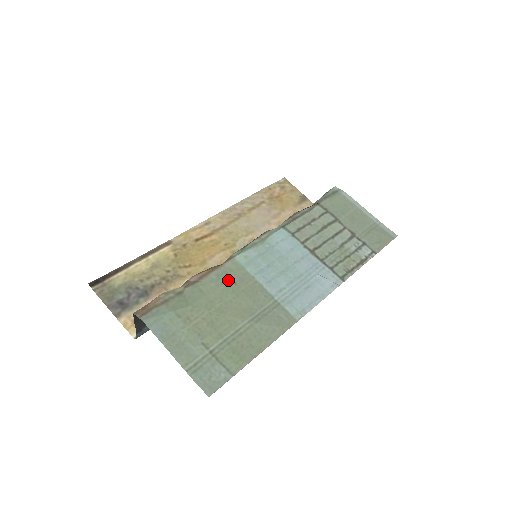
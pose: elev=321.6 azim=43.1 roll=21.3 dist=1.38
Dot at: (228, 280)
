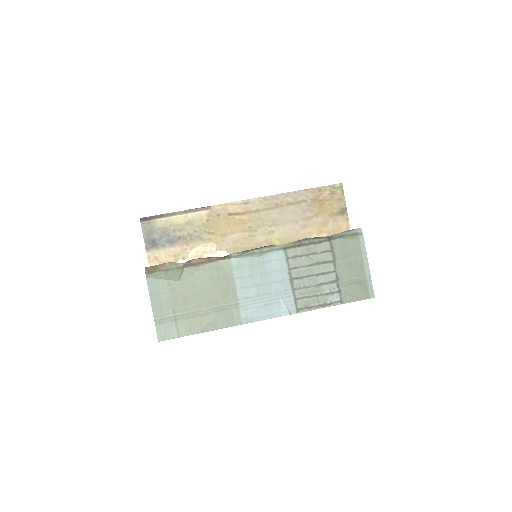
Dot at: (215, 274)
